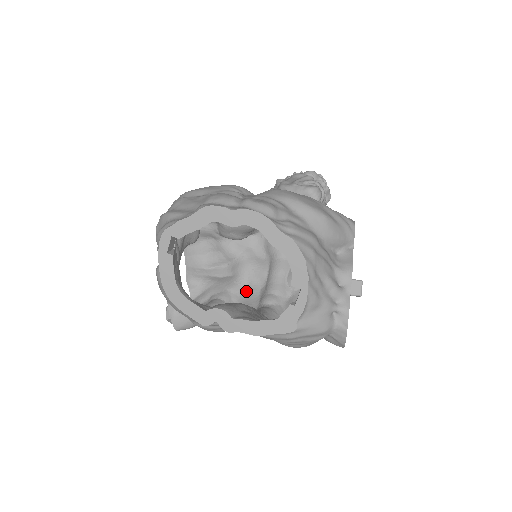
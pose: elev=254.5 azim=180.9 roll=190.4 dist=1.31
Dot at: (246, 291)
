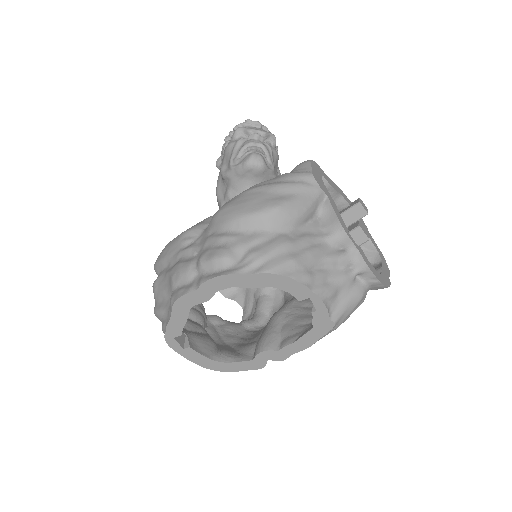
Dot at: occluded
